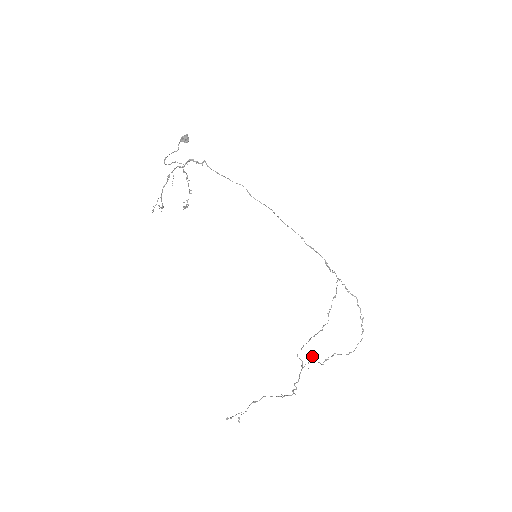
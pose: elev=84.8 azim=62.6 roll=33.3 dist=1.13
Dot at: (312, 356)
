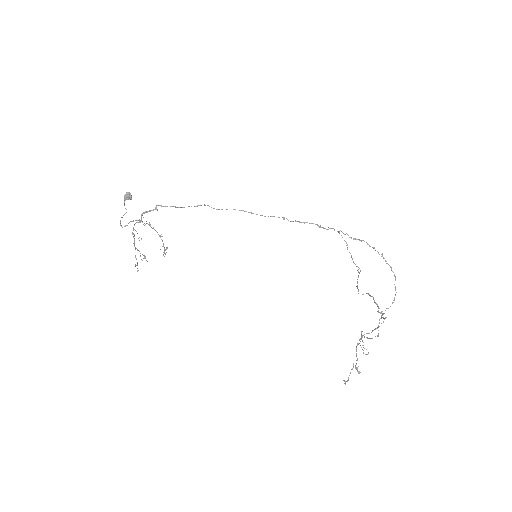
Dot at: occluded
